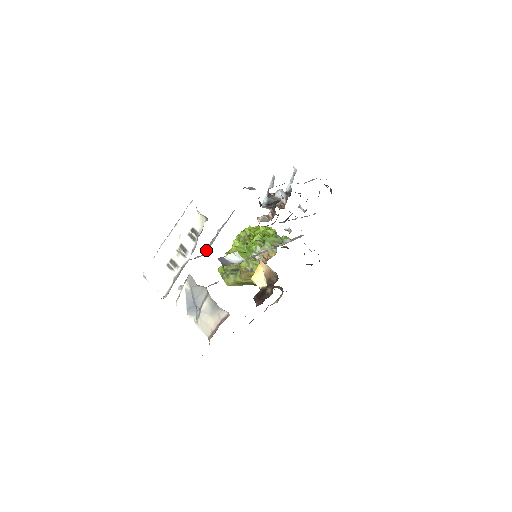
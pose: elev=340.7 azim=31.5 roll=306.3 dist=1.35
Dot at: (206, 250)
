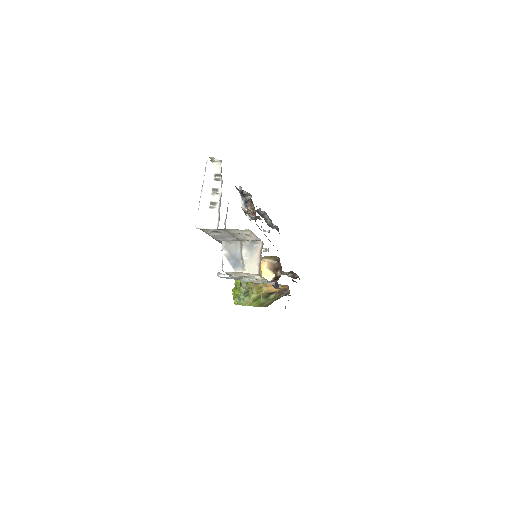
Dot at: occluded
